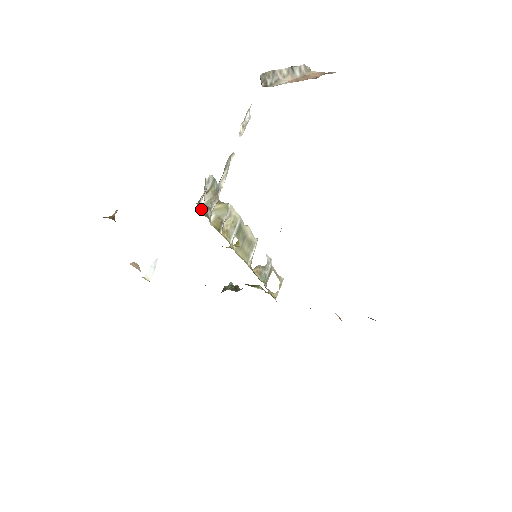
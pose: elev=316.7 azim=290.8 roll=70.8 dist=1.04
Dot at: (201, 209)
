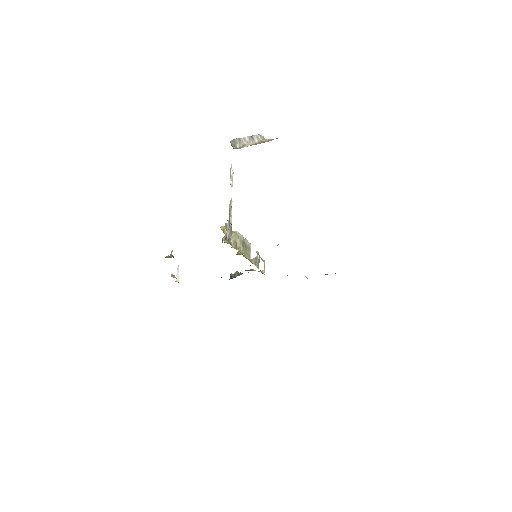
Dot at: (226, 241)
